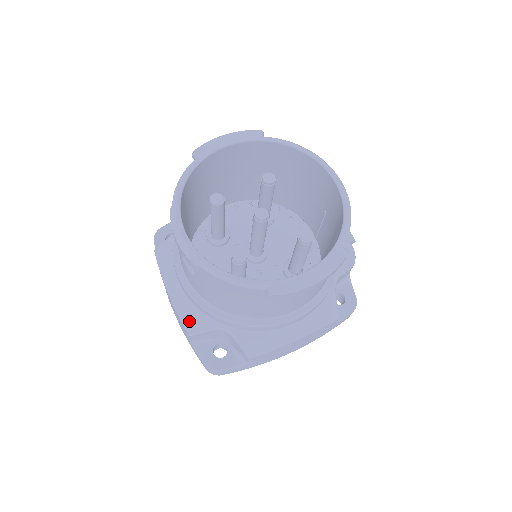
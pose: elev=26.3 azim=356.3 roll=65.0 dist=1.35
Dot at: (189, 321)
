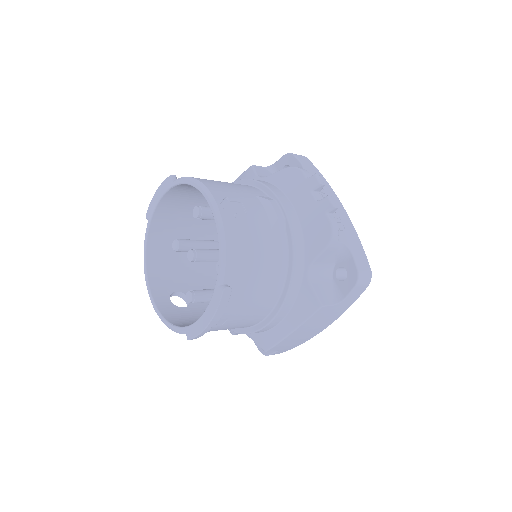
Dot at: occluded
